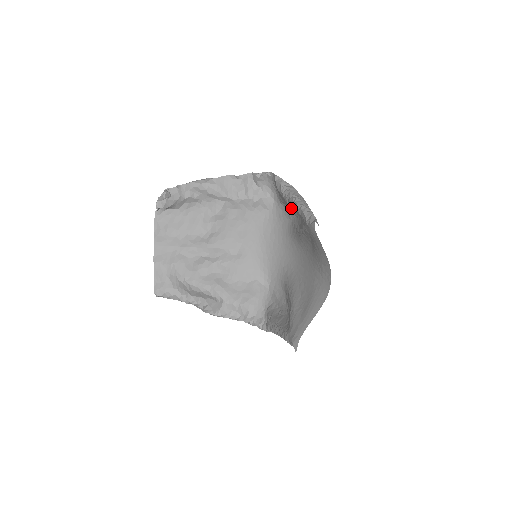
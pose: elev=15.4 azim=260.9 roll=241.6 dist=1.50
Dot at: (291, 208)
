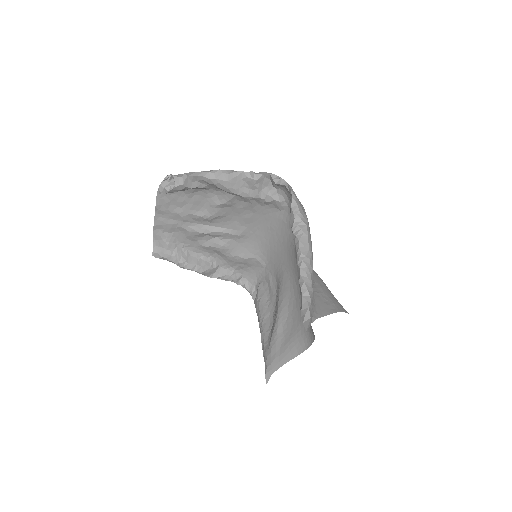
Dot at: occluded
